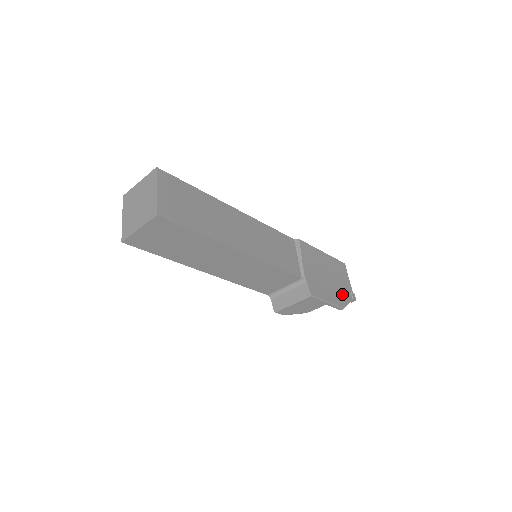
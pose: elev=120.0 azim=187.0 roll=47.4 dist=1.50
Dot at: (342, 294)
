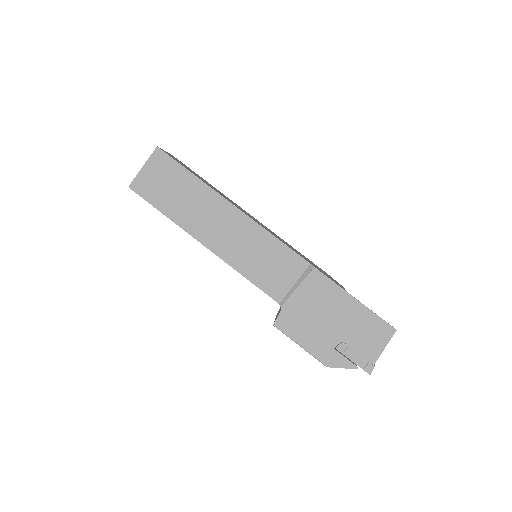
Dot at: (343, 354)
